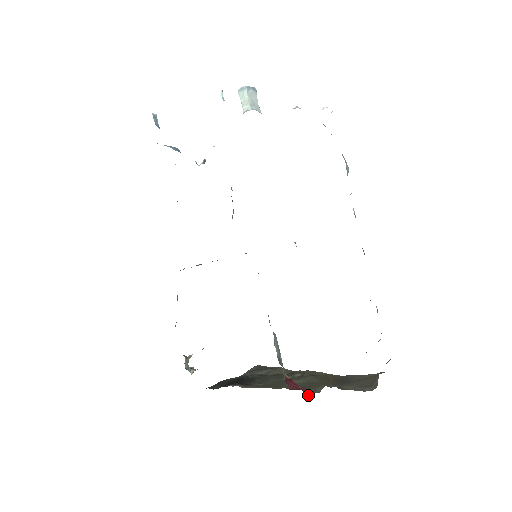
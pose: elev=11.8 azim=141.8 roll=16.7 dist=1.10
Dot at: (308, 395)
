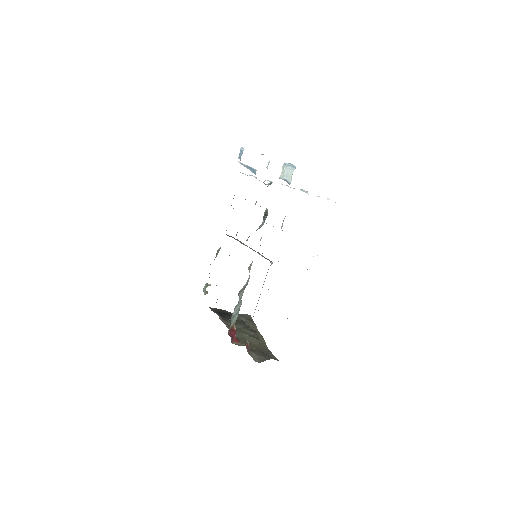
Dot at: (233, 343)
